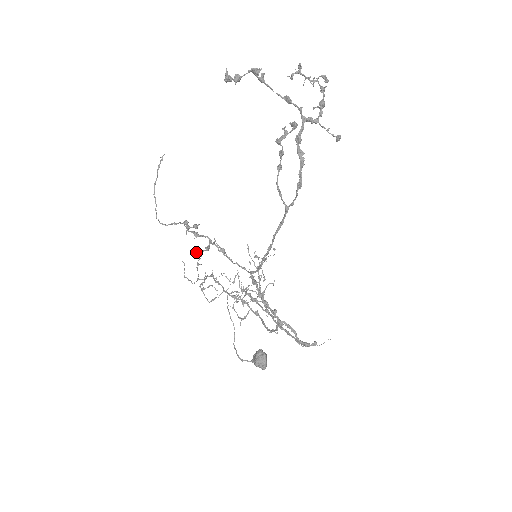
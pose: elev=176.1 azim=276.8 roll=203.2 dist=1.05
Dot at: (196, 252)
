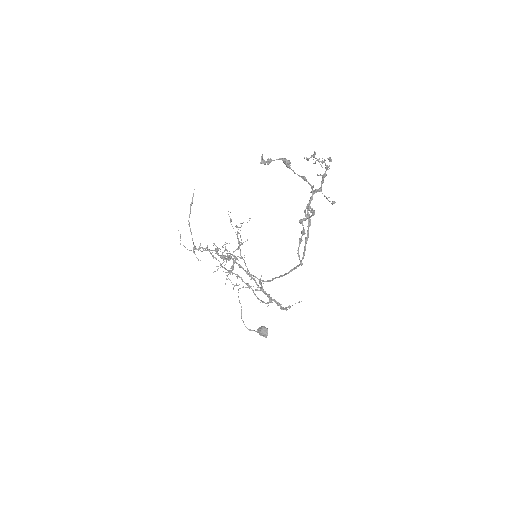
Dot at: occluded
